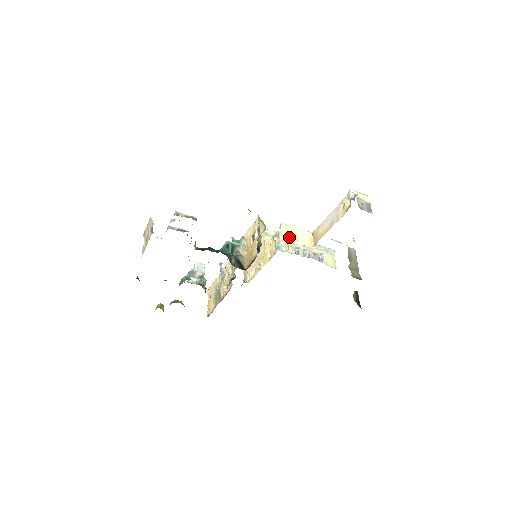
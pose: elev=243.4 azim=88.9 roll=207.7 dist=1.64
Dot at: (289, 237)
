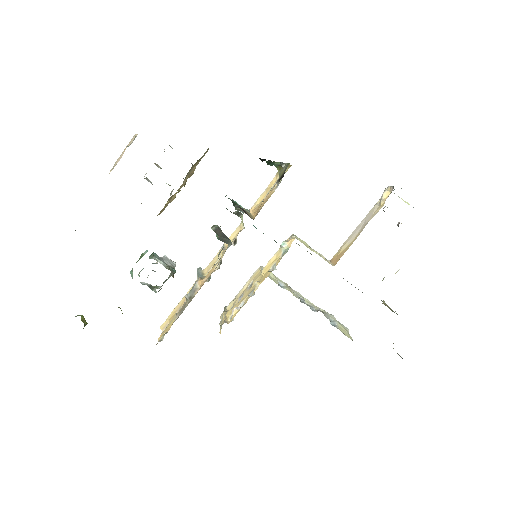
Dot at: (303, 243)
